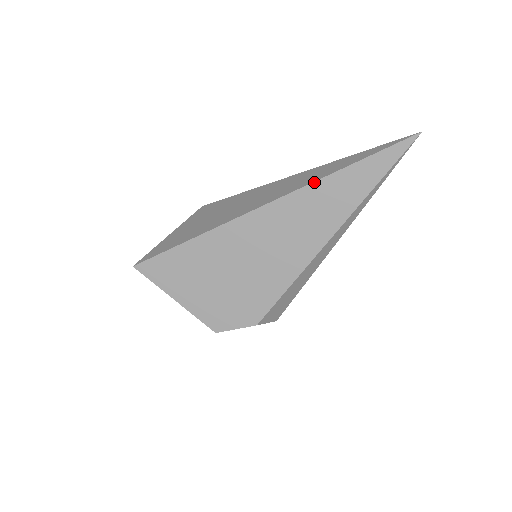
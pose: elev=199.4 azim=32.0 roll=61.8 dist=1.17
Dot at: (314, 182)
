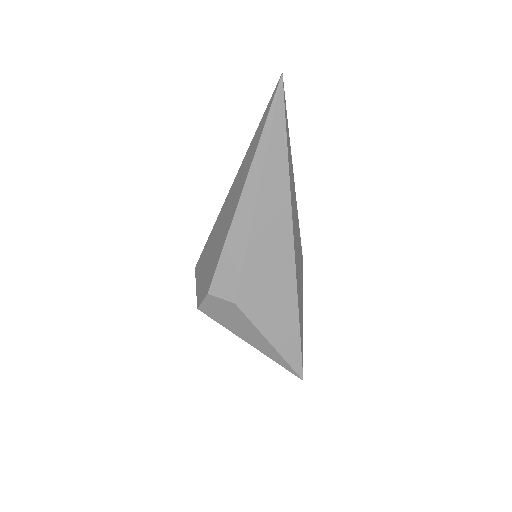
Dot at: (245, 156)
